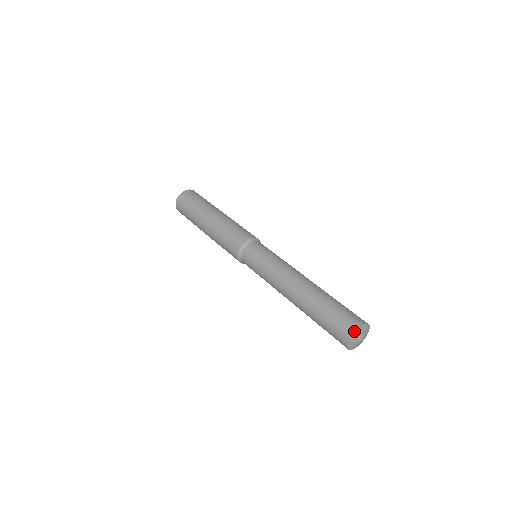
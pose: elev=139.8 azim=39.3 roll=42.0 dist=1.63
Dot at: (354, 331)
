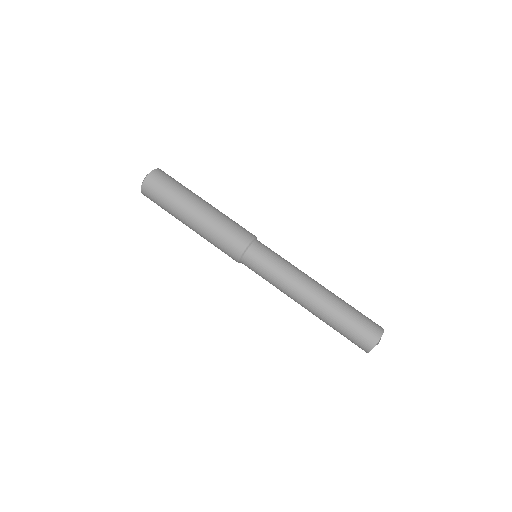
Dot at: (373, 347)
